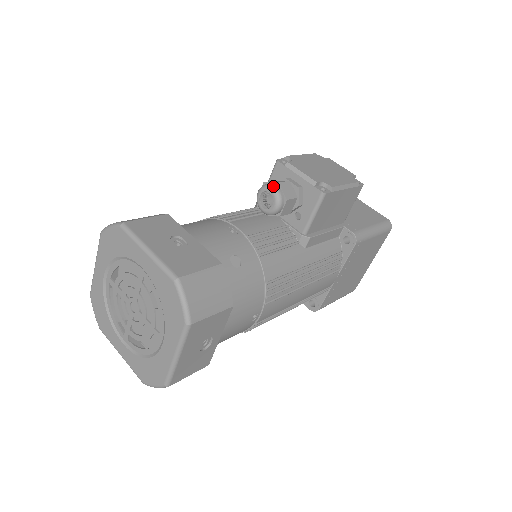
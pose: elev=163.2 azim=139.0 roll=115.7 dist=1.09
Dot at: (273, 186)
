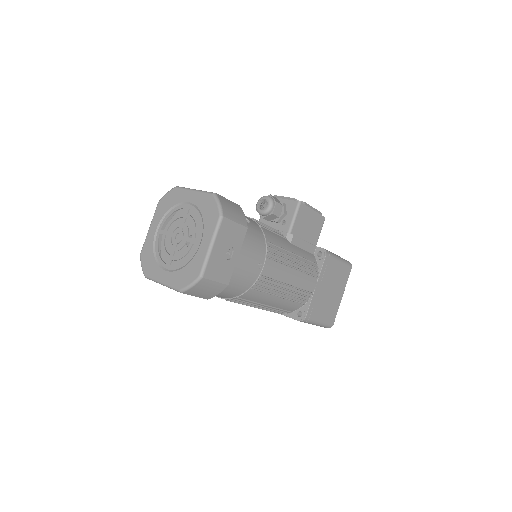
Dot at: occluded
